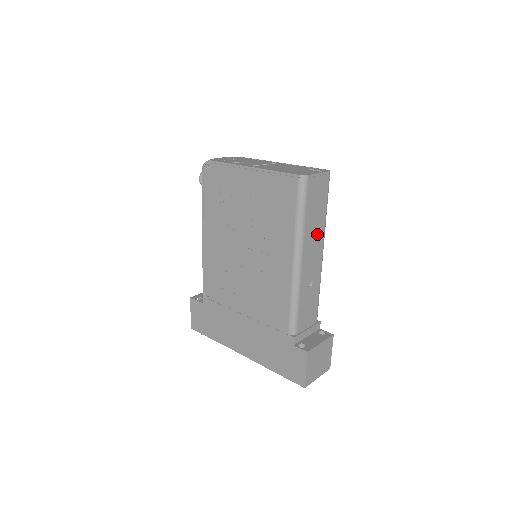
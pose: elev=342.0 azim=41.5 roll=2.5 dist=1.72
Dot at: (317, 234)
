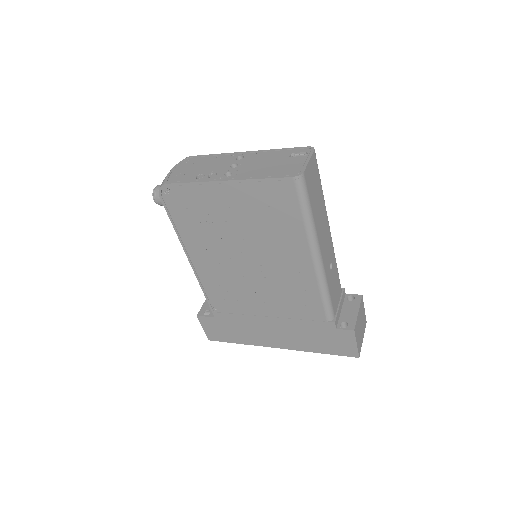
Dot at: (323, 218)
